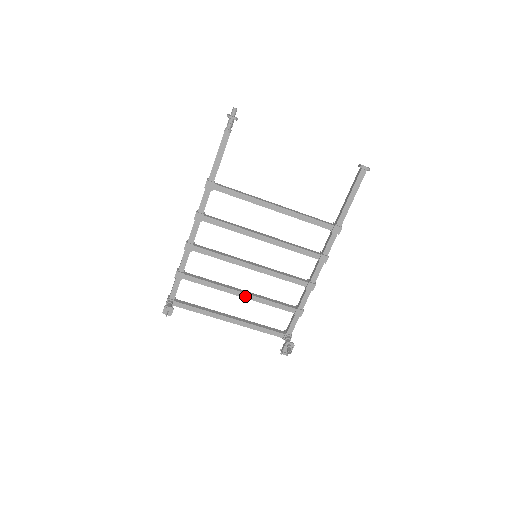
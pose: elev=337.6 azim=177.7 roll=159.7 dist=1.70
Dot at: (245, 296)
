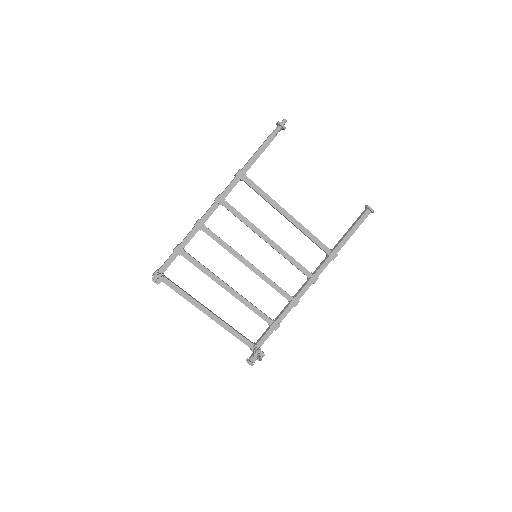
Dot at: (232, 292)
